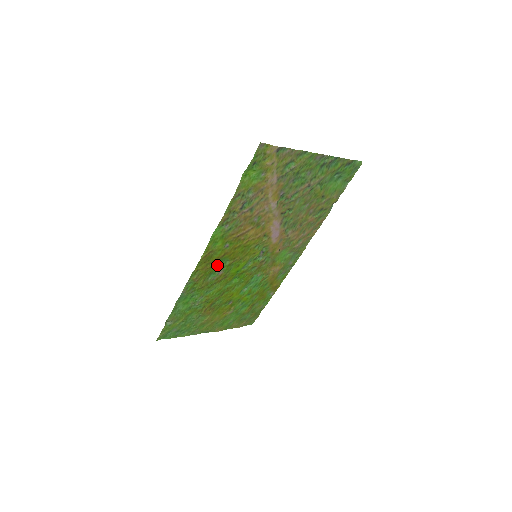
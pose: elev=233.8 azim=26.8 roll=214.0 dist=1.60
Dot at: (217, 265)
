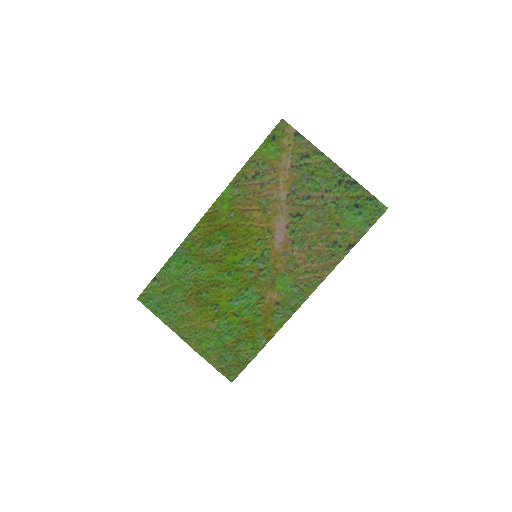
Dot at: (218, 236)
